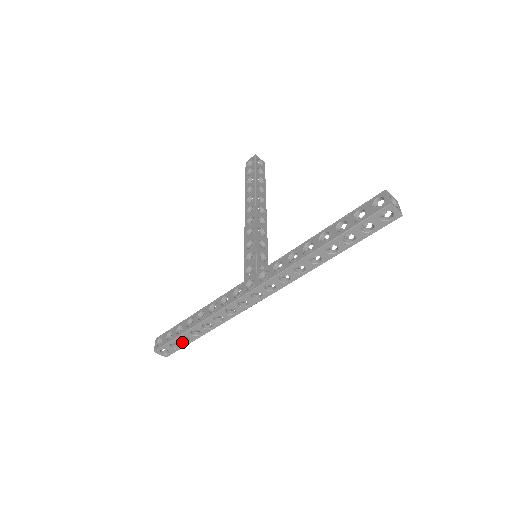
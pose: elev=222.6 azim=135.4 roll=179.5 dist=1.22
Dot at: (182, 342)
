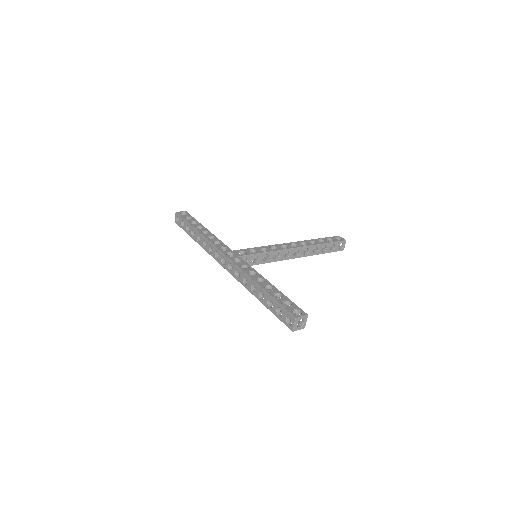
Dot at: (186, 227)
